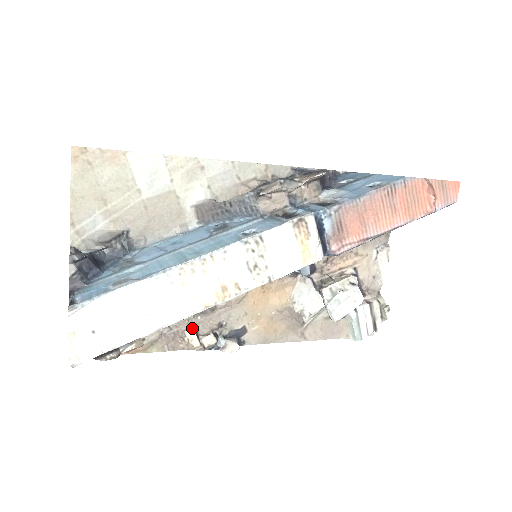
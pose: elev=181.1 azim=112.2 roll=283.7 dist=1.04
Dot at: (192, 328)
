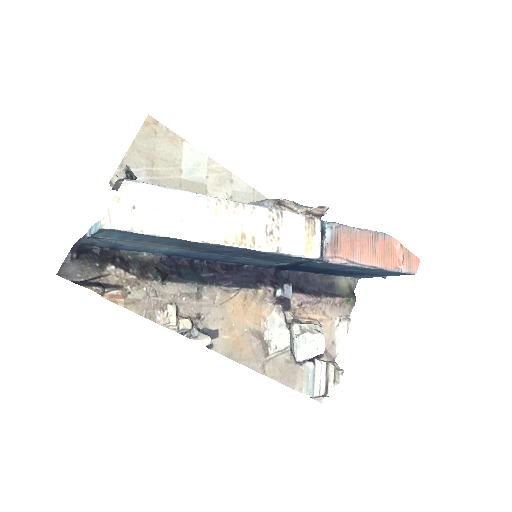
Dot at: (175, 305)
